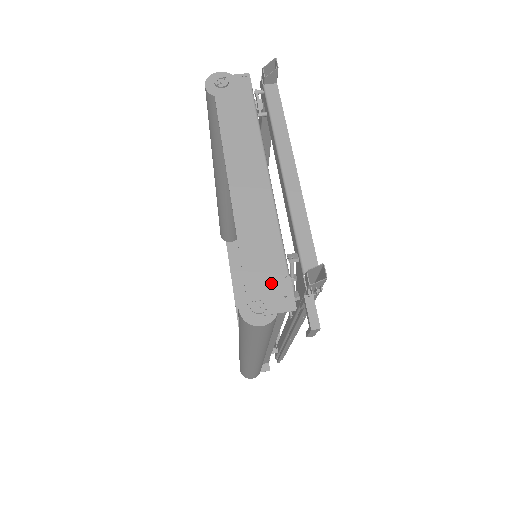
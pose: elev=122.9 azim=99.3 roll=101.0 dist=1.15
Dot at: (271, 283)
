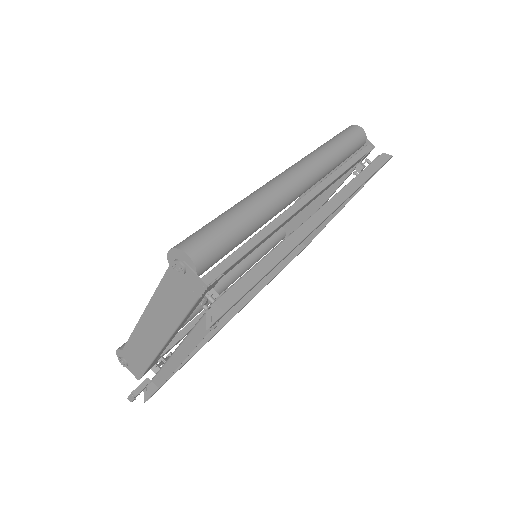
Dot at: (134, 364)
